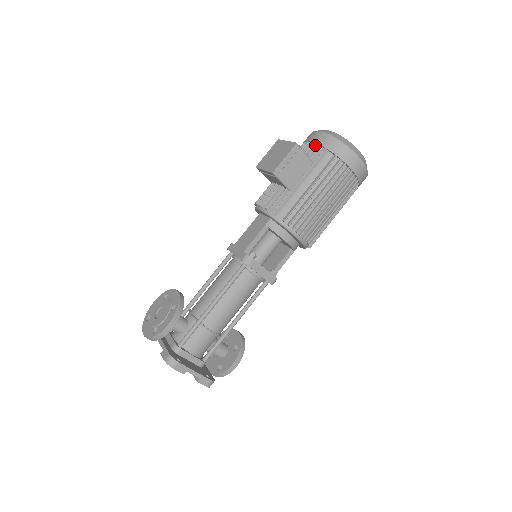
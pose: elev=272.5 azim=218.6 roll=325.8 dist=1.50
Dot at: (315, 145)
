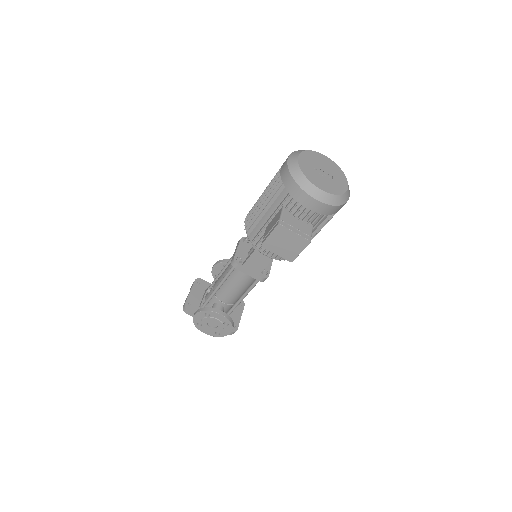
Dot at: occluded
